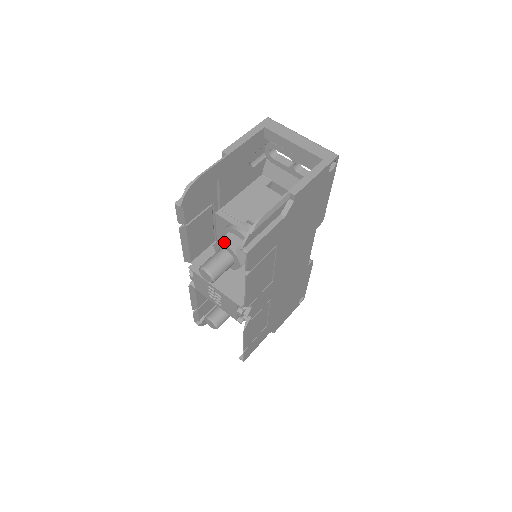
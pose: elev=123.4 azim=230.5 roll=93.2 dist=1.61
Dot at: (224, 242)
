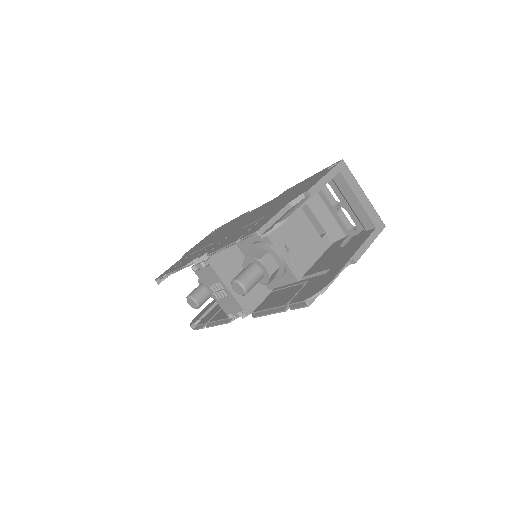
Dot at: (264, 263)
